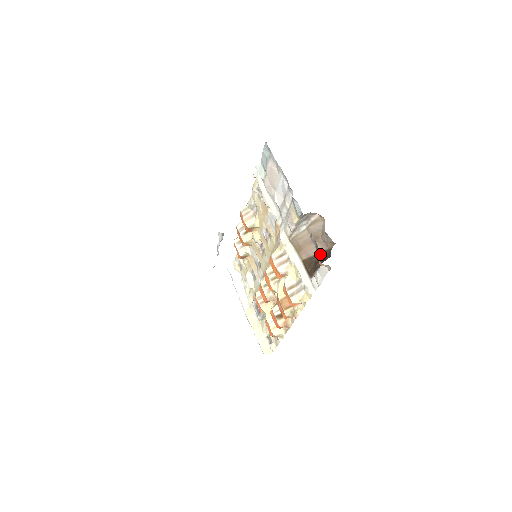
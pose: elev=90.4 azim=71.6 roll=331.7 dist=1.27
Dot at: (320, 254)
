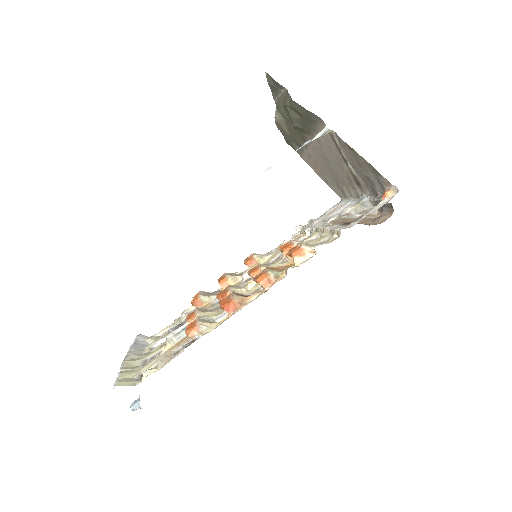
Dot at: occluded
